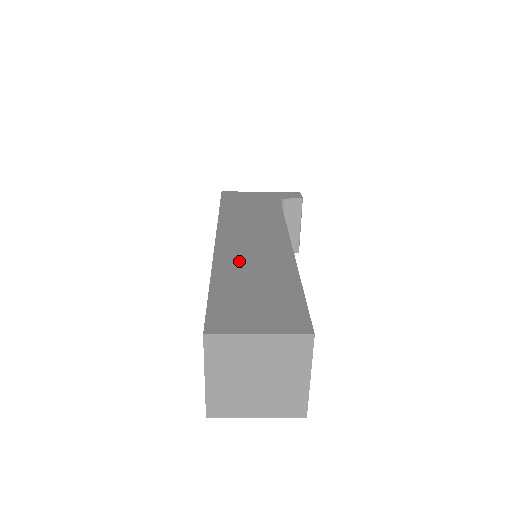
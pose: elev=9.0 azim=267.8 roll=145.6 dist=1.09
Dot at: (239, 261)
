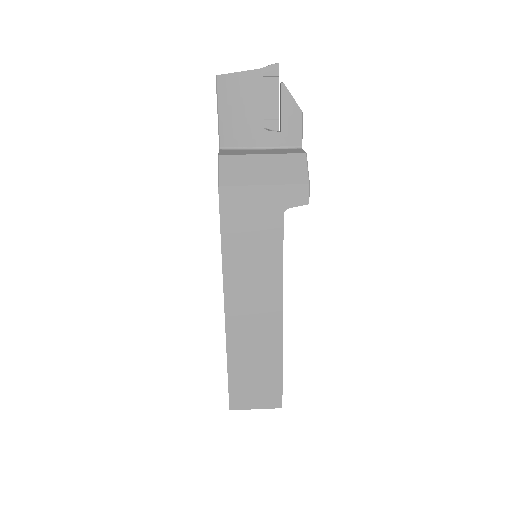
Dot at: (244, 343)
